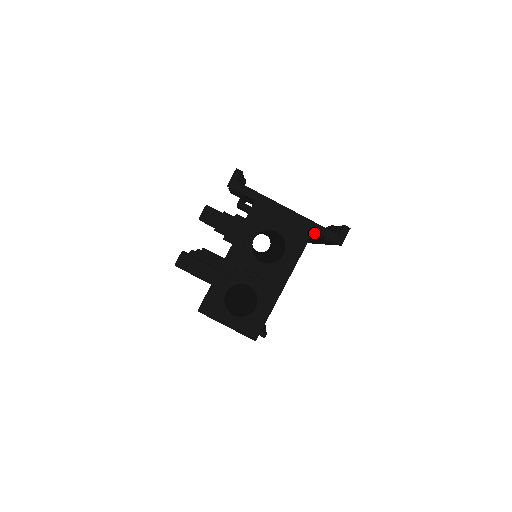
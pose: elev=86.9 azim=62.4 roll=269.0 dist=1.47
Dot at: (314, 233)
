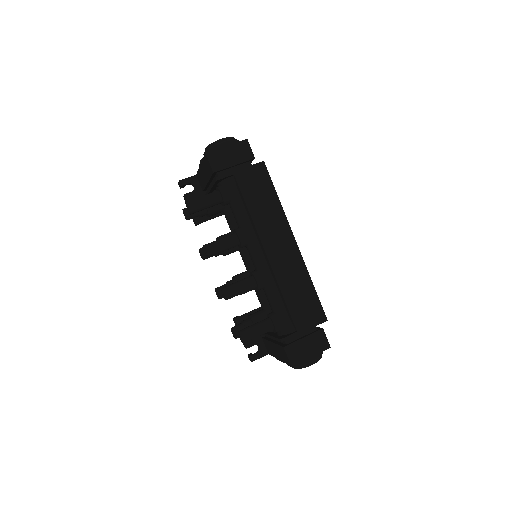
Dot at: occluded
